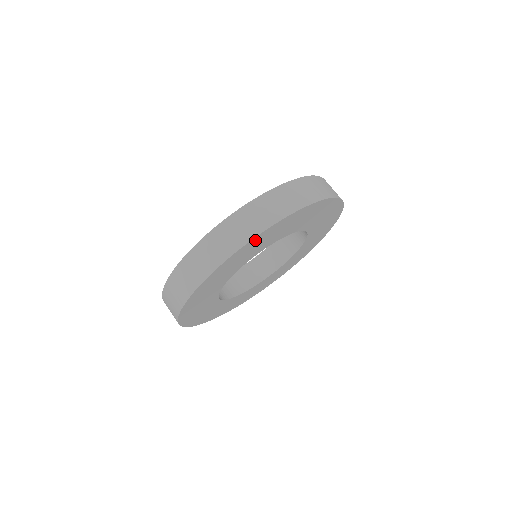
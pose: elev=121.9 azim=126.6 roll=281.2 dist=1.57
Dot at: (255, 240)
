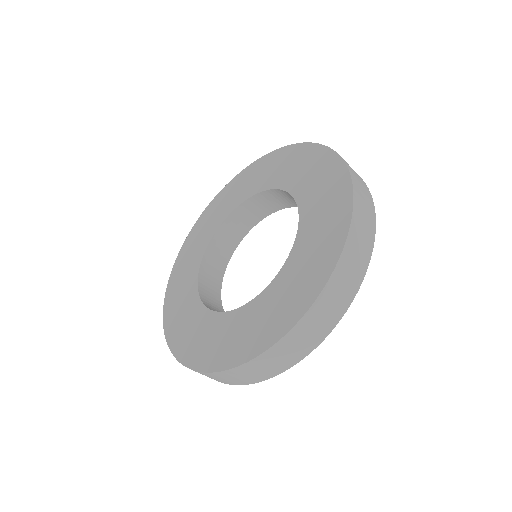
Dot at: occluded
